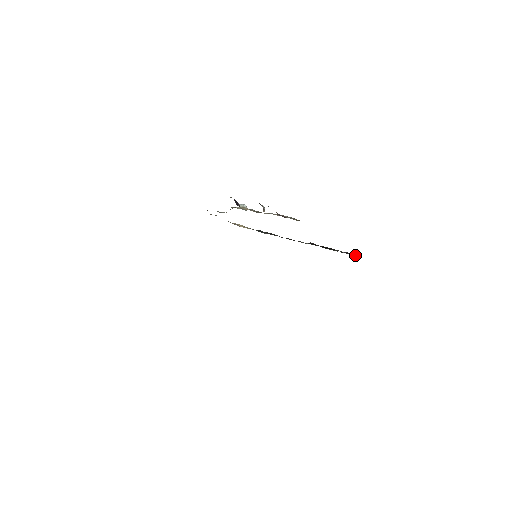
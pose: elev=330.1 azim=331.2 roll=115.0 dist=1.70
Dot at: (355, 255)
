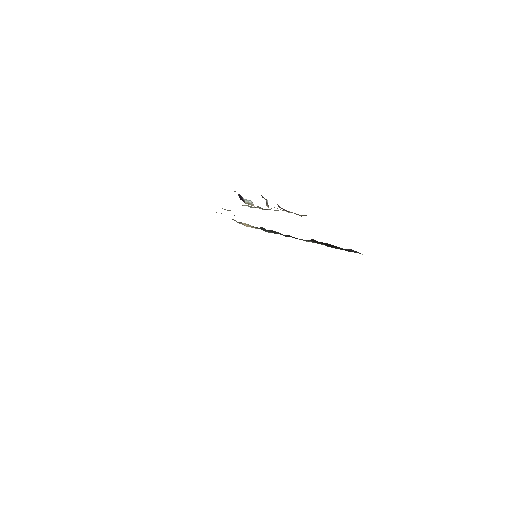
Dot at: (360, 253)
